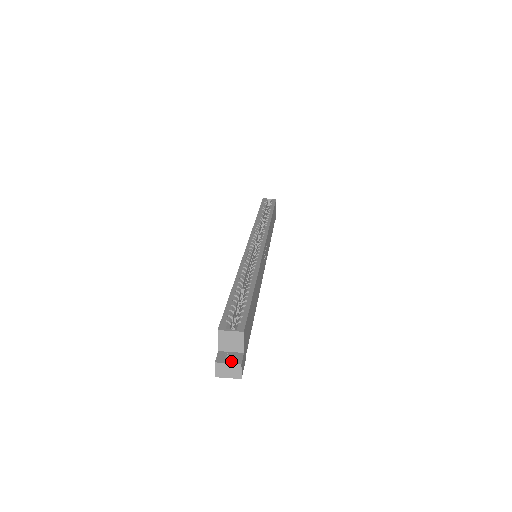
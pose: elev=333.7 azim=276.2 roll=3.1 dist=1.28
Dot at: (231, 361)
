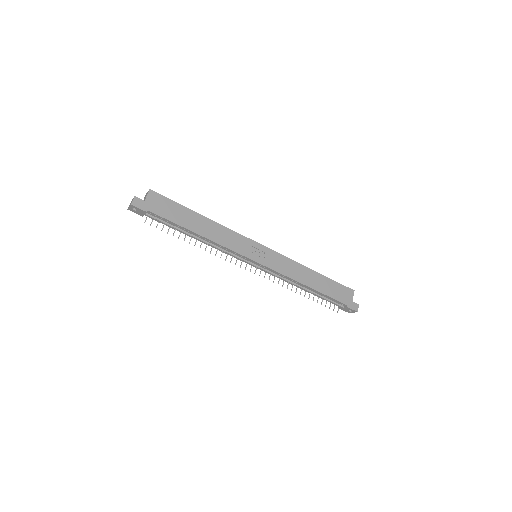
Dot at: occluded
